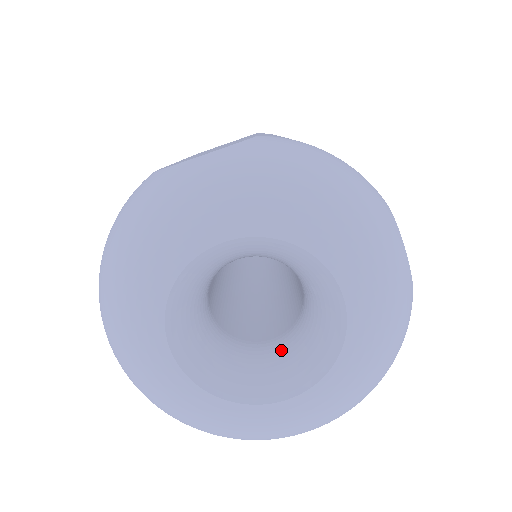
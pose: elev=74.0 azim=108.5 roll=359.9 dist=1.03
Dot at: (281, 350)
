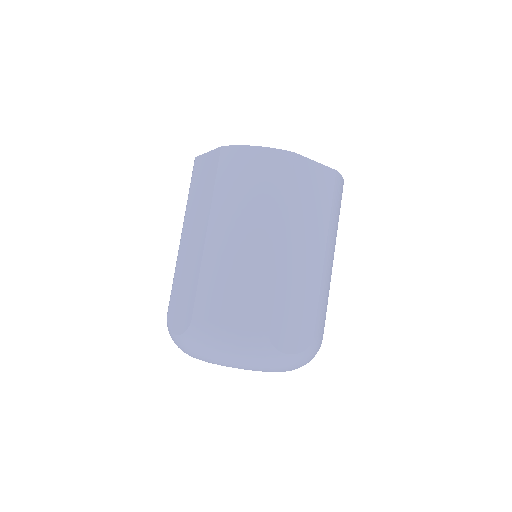
Dot at: occluded
